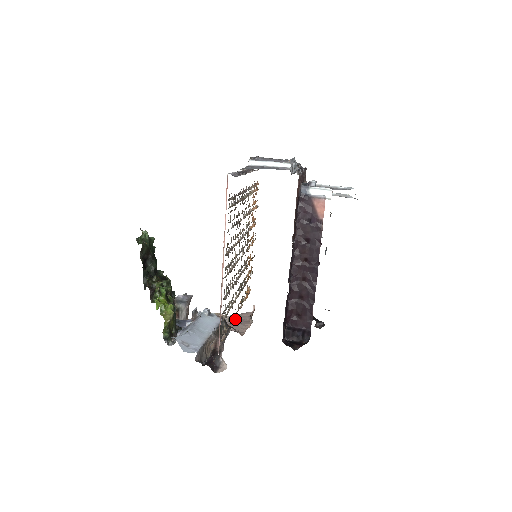
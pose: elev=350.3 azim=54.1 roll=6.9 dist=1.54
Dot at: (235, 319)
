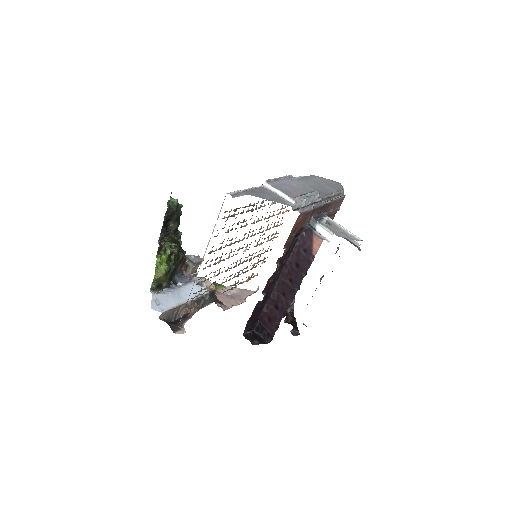
Dot at: (235, 292)
